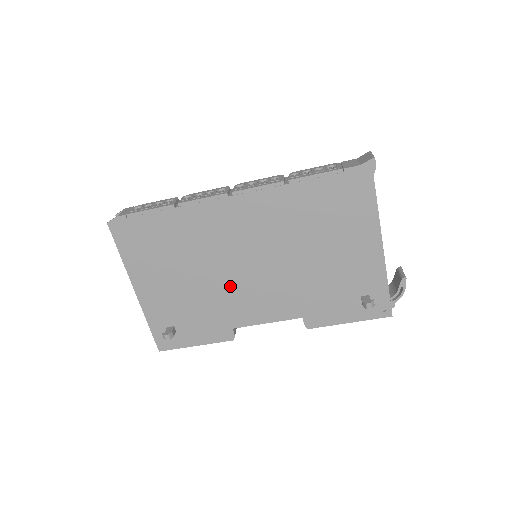
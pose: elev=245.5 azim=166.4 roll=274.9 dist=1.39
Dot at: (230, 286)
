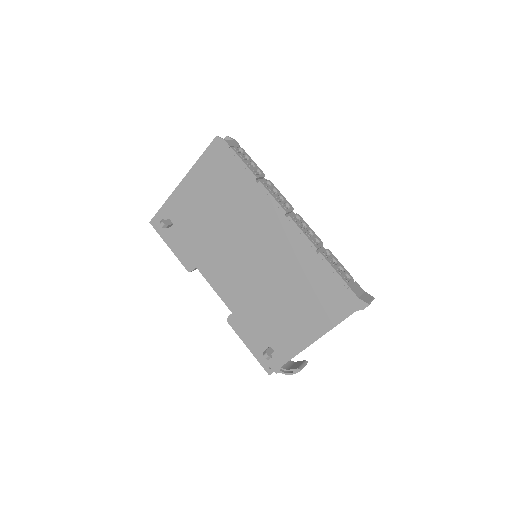
Dot at: (224, 249)
